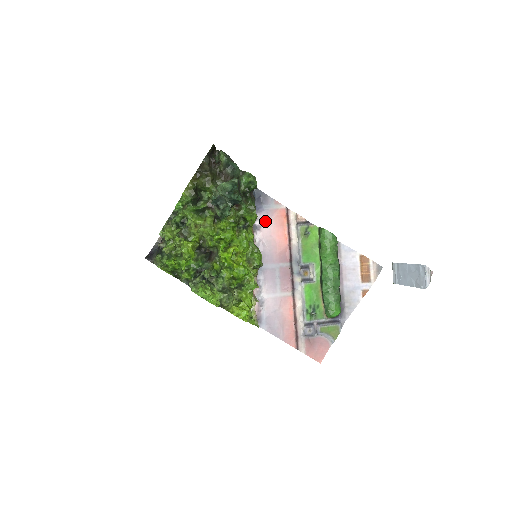
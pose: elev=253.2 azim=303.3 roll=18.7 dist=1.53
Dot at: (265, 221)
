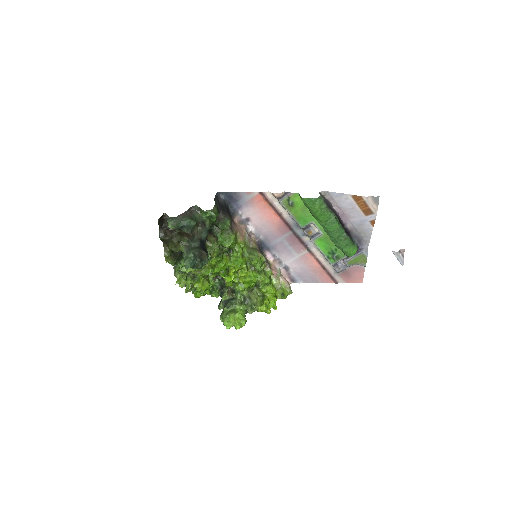
Dot at: (249, 212)
